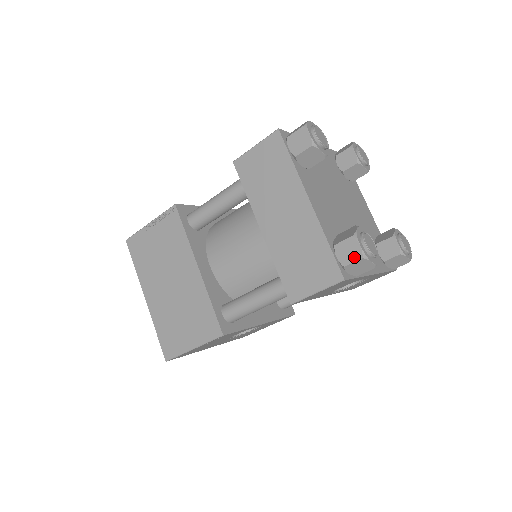
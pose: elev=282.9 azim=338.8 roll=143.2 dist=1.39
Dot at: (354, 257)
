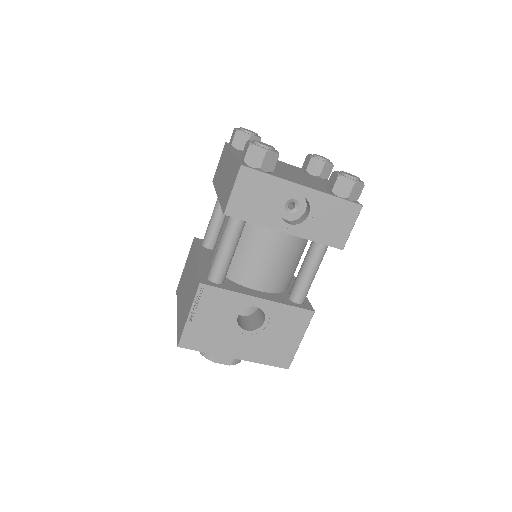
Dot at: (246, 150)
